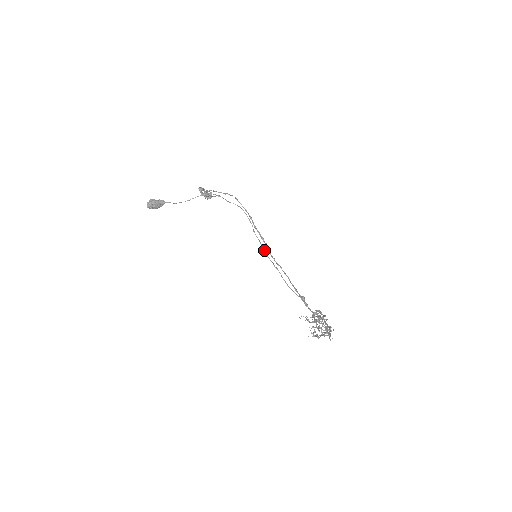
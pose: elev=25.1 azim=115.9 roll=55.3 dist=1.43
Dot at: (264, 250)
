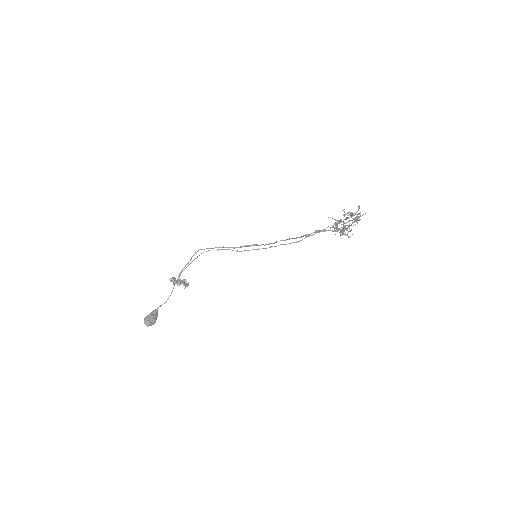
Dot at: (257, 249)
